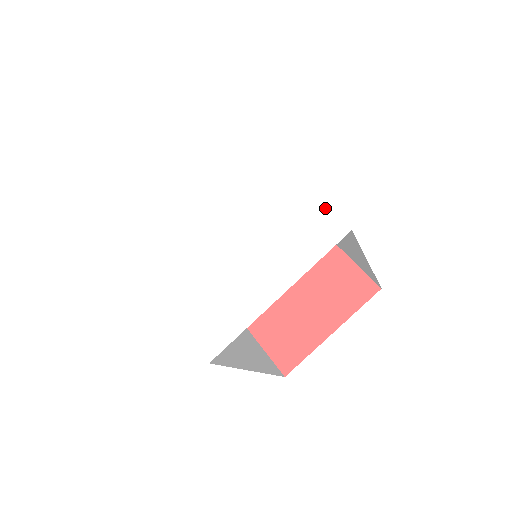
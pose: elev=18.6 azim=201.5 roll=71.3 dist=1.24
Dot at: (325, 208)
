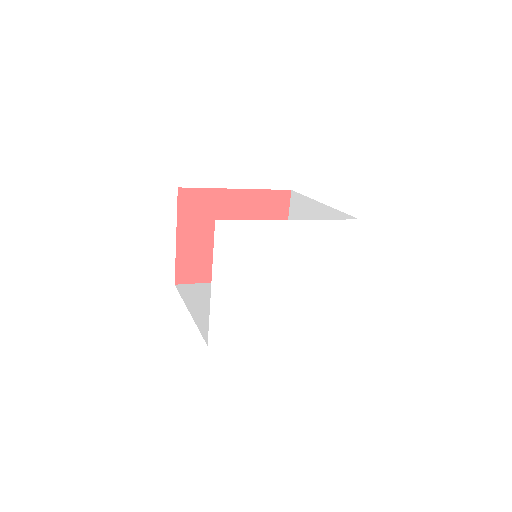
Dot at: (339, 221)
